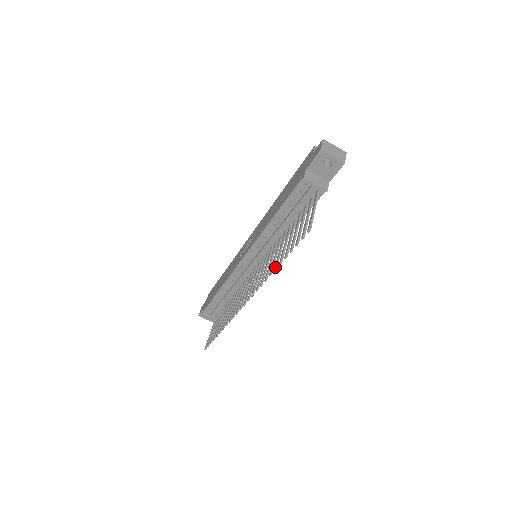
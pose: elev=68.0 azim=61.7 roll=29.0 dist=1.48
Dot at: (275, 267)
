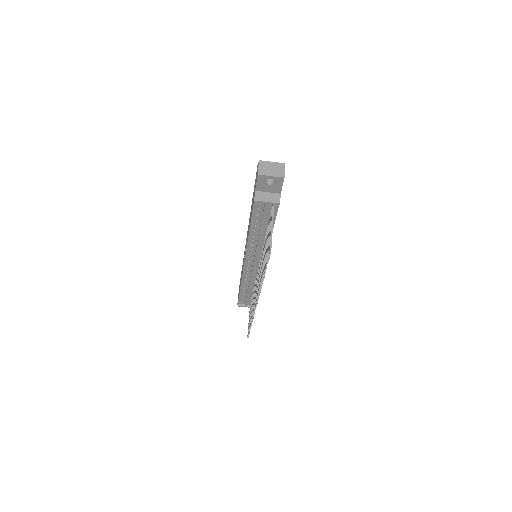
Dot at: (262, 279)
